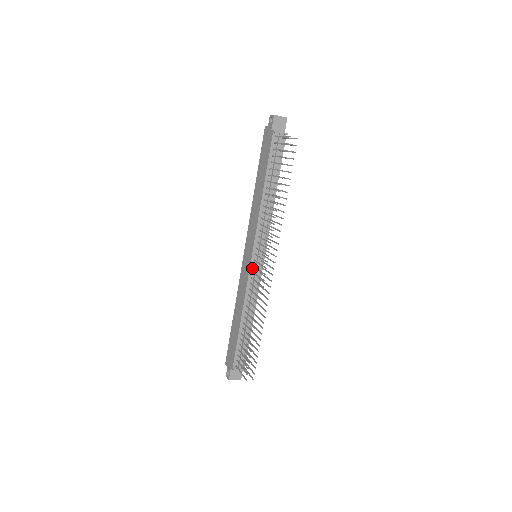
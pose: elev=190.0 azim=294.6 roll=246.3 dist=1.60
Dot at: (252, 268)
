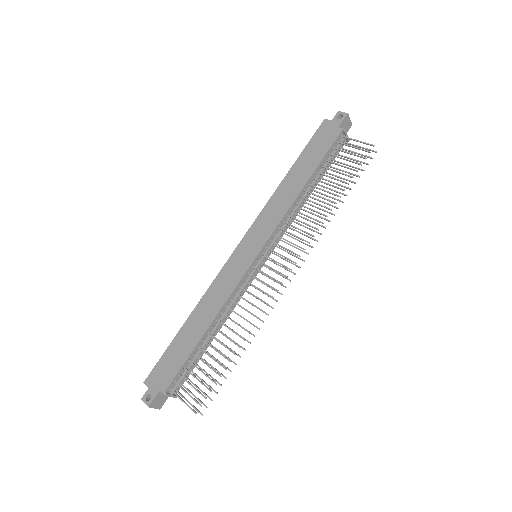
Dot at: (250, 269)
